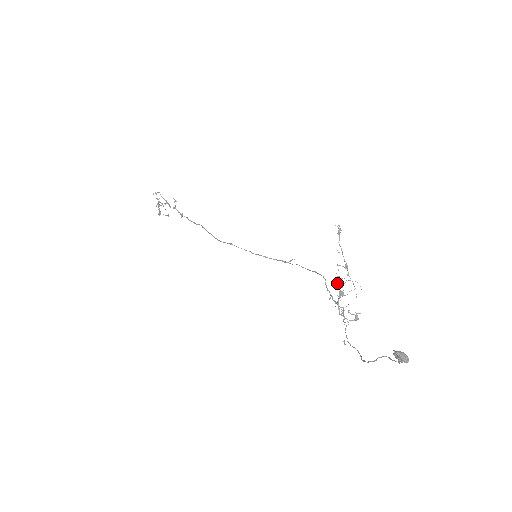
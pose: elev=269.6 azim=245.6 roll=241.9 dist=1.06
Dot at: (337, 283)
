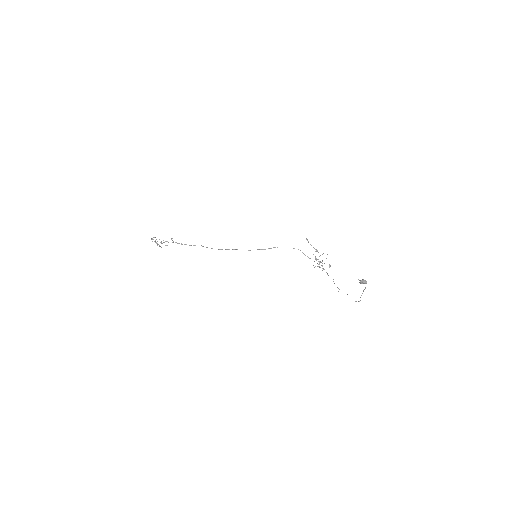
Dot at: (316, 260)
